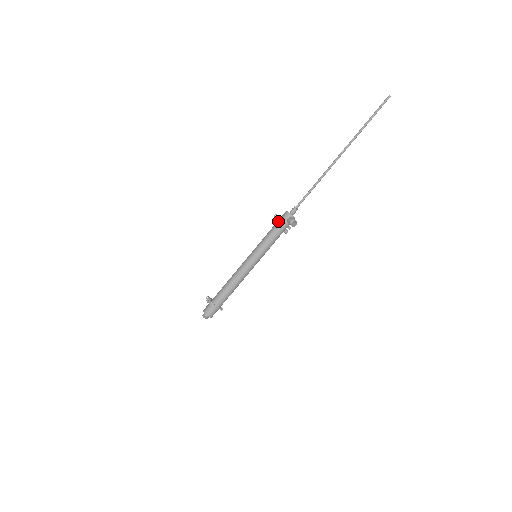
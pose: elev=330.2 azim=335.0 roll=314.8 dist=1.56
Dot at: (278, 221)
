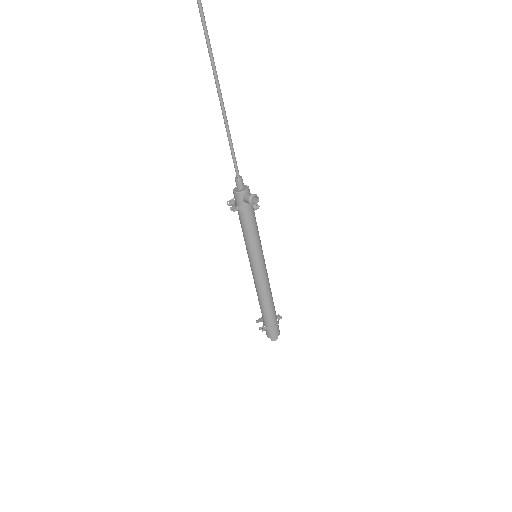
Dot at: (237, 210)
